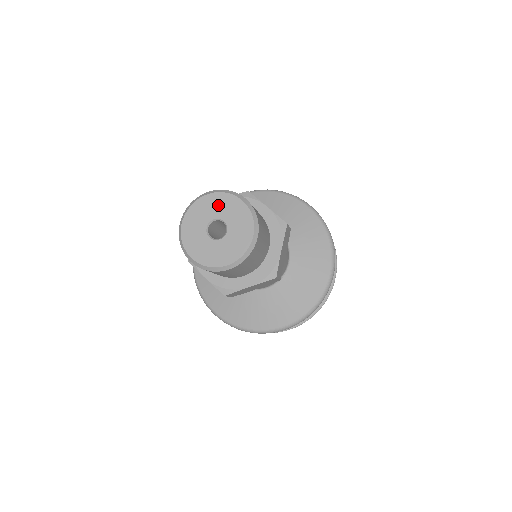
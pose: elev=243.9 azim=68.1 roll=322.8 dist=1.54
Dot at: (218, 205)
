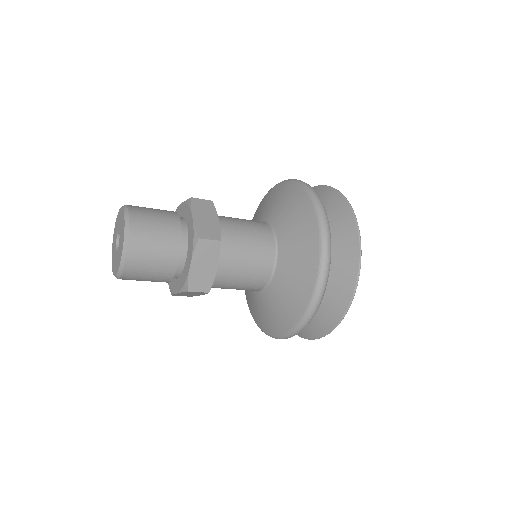
Dot at: (120, 220)
